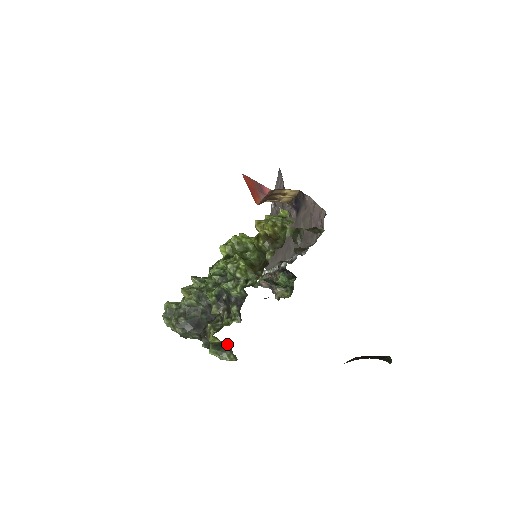
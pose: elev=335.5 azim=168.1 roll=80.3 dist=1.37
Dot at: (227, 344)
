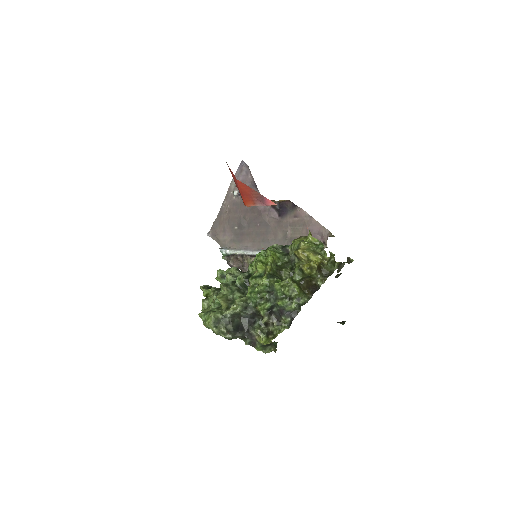
Dot at: occluded
